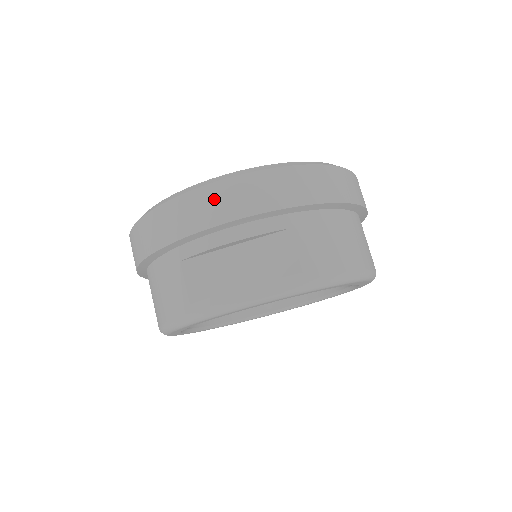
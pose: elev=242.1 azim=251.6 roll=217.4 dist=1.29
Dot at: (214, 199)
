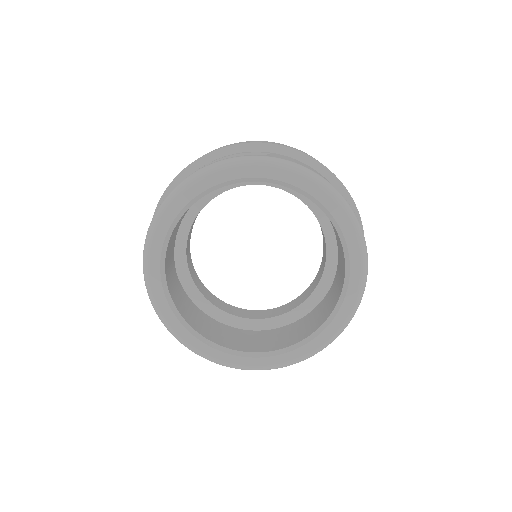
Dot at: occluded
